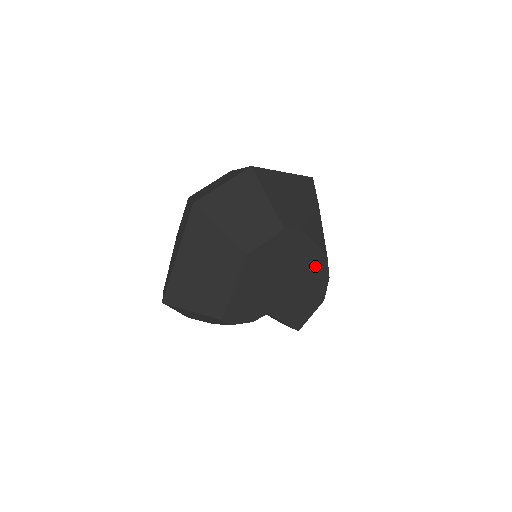
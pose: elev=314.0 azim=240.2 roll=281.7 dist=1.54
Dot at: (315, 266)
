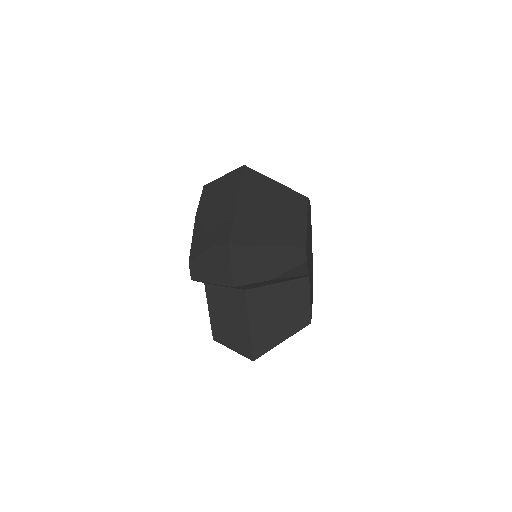
Dot at: occluded
